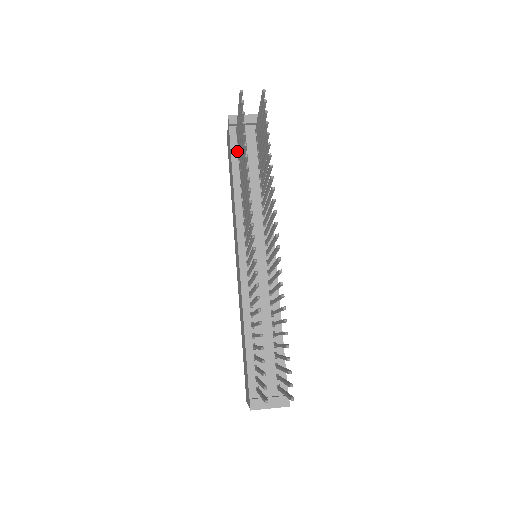
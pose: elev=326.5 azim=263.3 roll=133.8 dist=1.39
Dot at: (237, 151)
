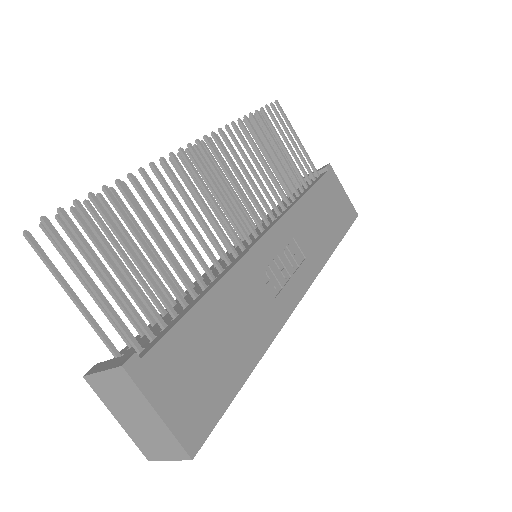
Dot at: occluded
